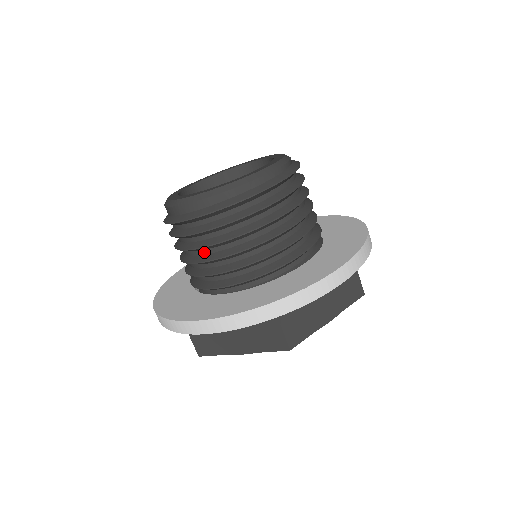
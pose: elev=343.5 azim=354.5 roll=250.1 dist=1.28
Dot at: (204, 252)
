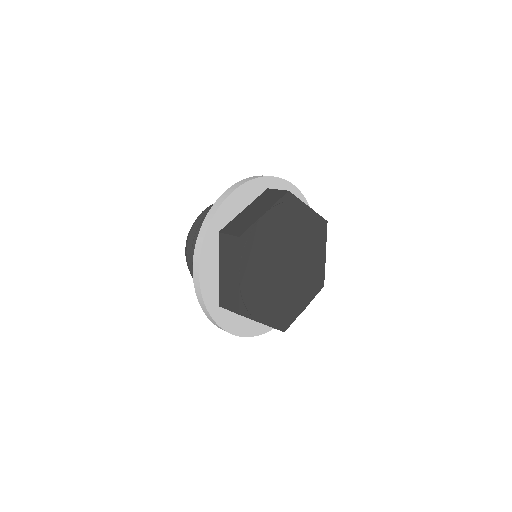
Dot at: occluded
